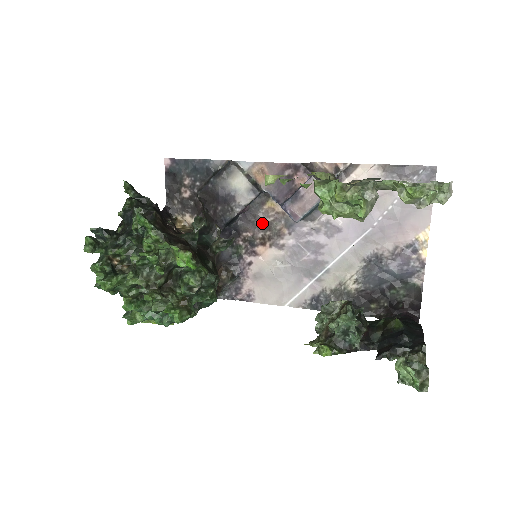
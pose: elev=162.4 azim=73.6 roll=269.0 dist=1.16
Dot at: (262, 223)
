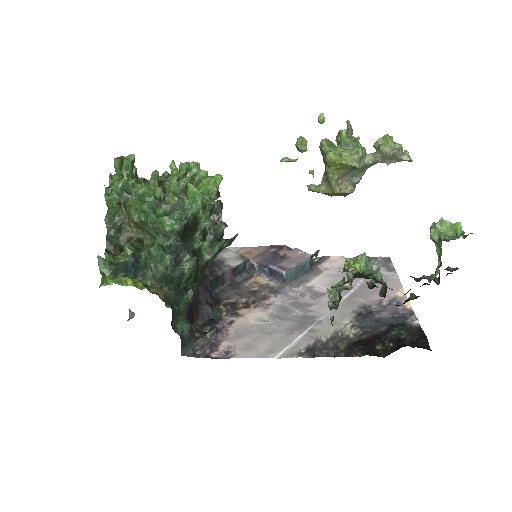
Dot at: (246, 292)
